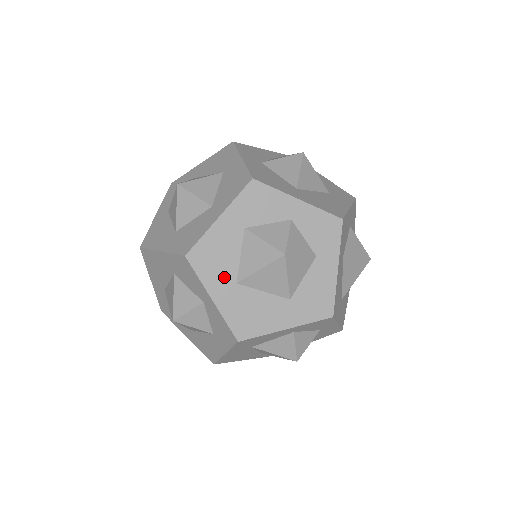
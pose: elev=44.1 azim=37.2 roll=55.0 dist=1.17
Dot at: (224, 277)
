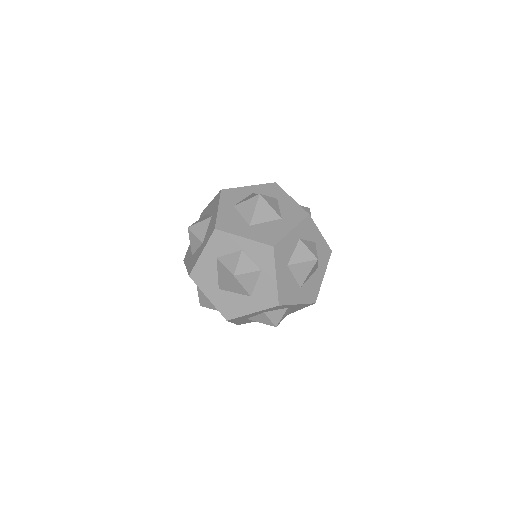
Dot at: (241, 227)
